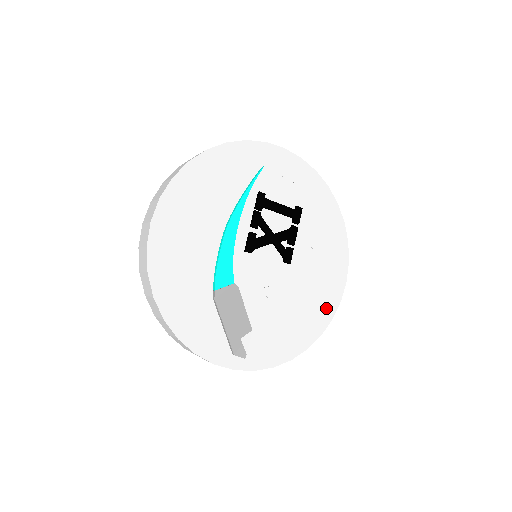
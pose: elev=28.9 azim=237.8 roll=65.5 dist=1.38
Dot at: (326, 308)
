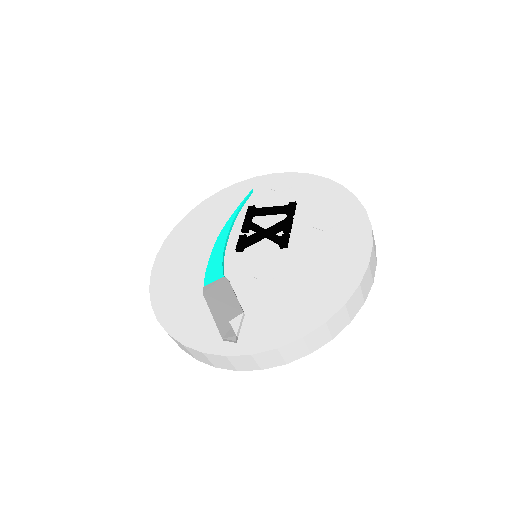
Dot at: (347, 276)
